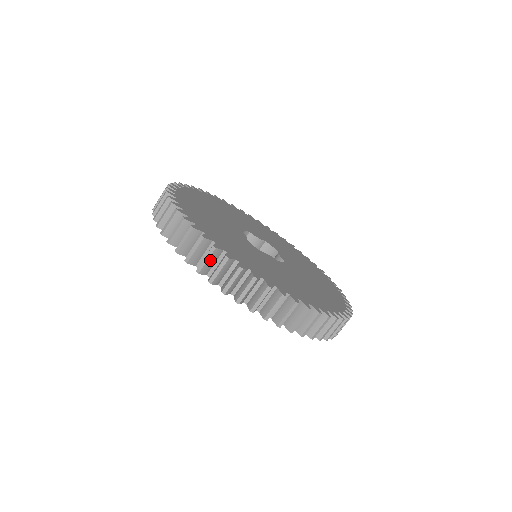
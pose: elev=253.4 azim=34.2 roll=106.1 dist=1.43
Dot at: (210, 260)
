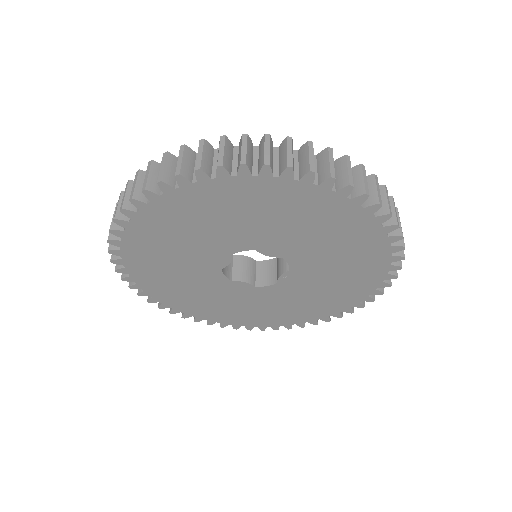
Dot at: (205, 155)
